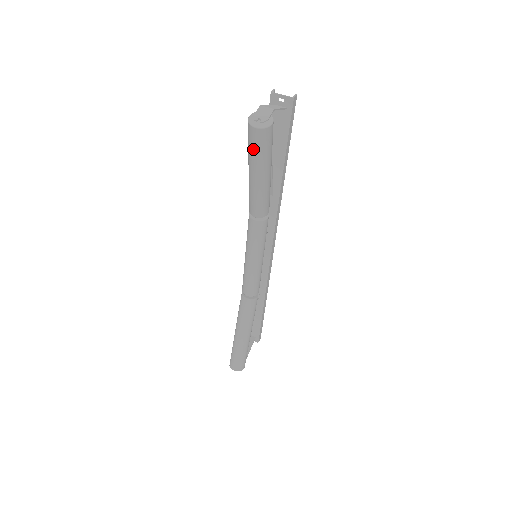
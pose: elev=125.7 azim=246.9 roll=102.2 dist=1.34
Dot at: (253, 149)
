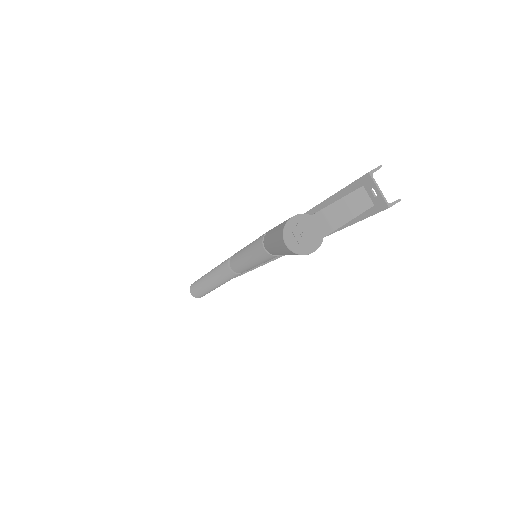
Dot at: (278, 242)
